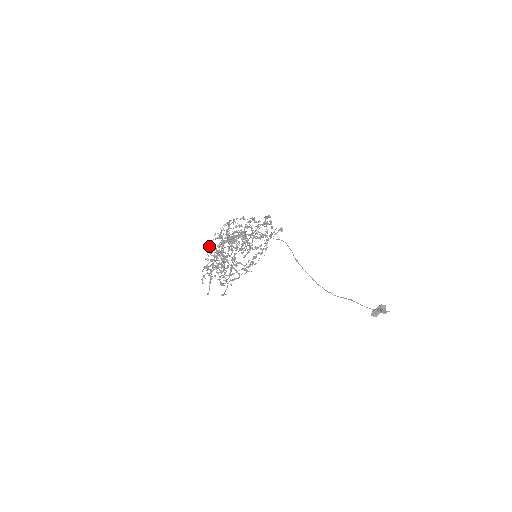
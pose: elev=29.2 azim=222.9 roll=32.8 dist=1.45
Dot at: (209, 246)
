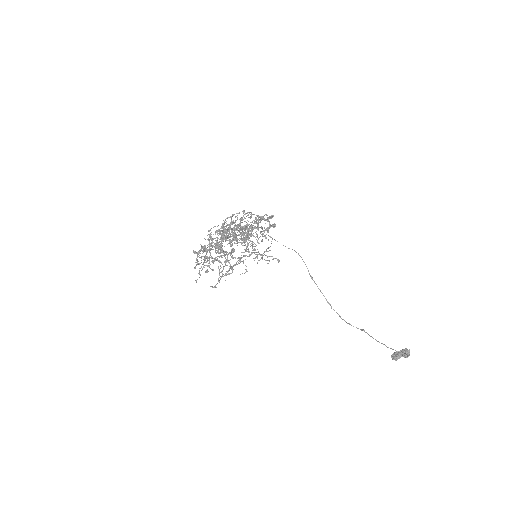
Dot at: (209, 236)
